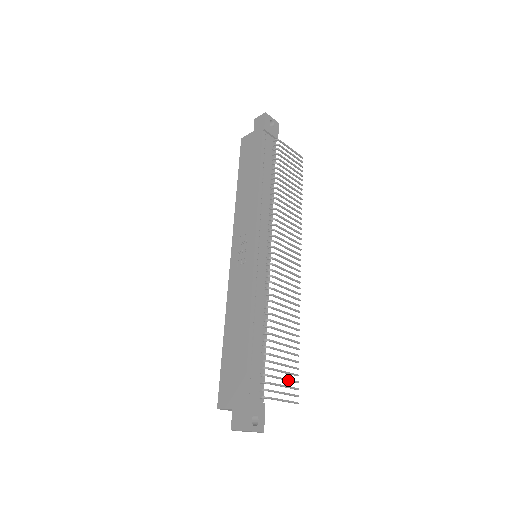
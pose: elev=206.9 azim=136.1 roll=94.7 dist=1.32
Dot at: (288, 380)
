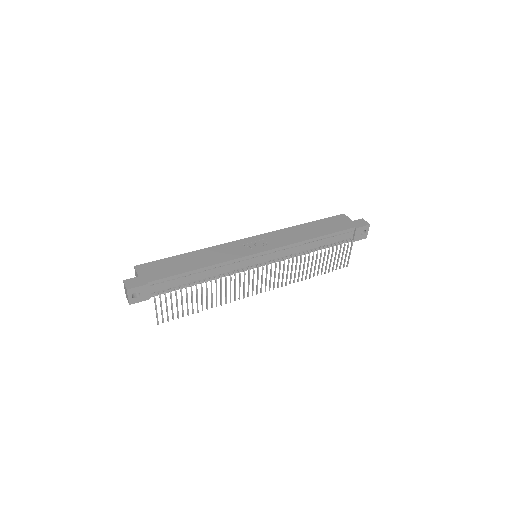
Dot at: occluded
